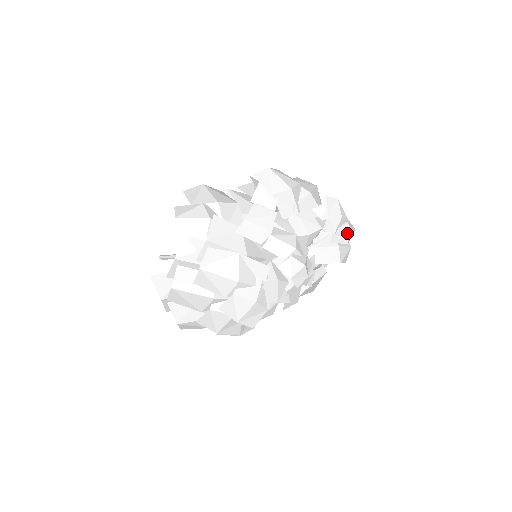
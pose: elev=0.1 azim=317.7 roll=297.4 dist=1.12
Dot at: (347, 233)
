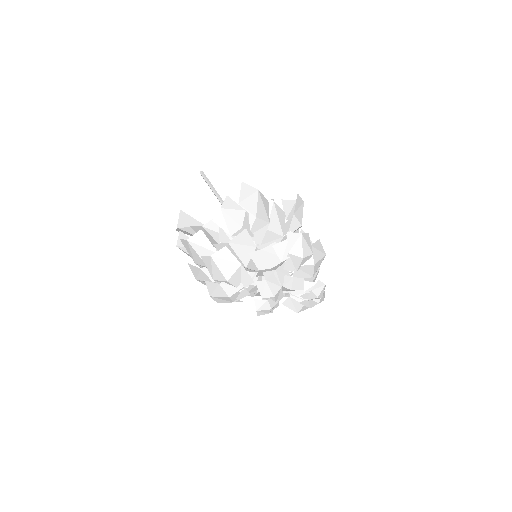
Dot at: (315, 304)
